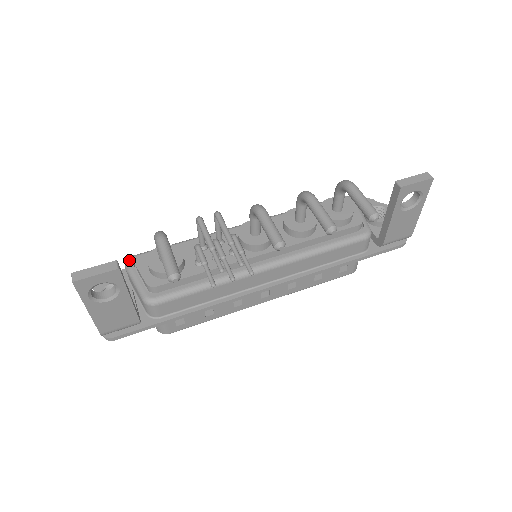
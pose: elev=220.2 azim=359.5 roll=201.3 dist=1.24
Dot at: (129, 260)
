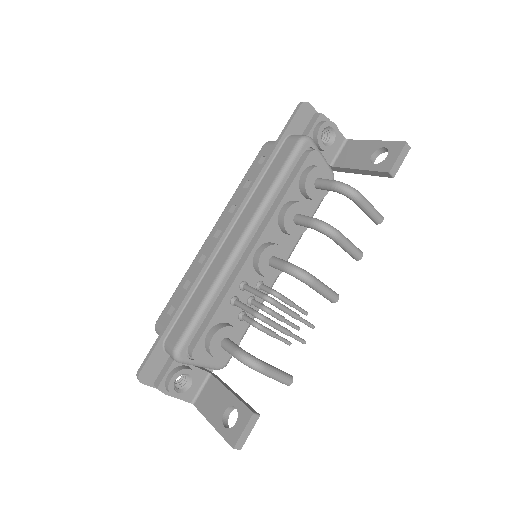
Dot at: (180, 358)
